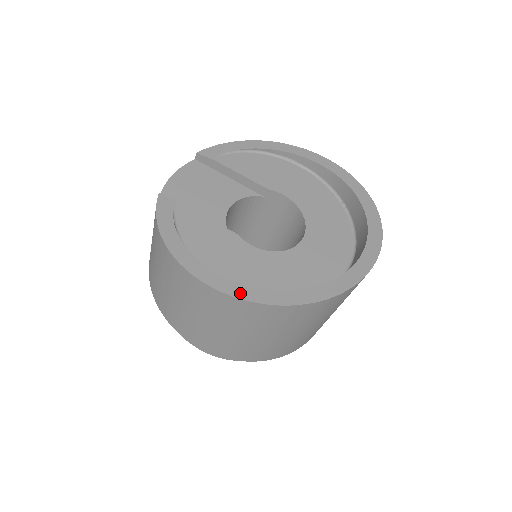
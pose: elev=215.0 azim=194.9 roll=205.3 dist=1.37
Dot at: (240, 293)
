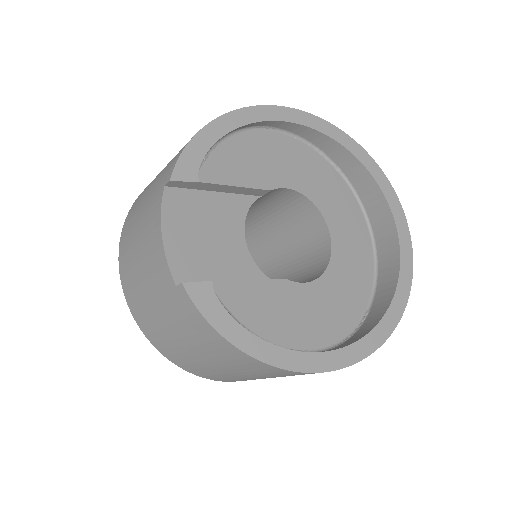
Dot at: (347, 359)
